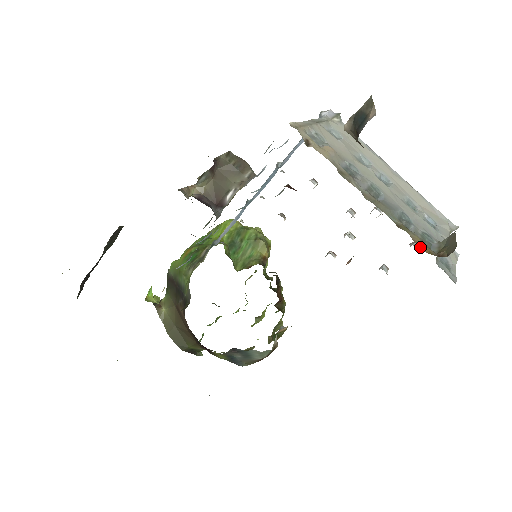
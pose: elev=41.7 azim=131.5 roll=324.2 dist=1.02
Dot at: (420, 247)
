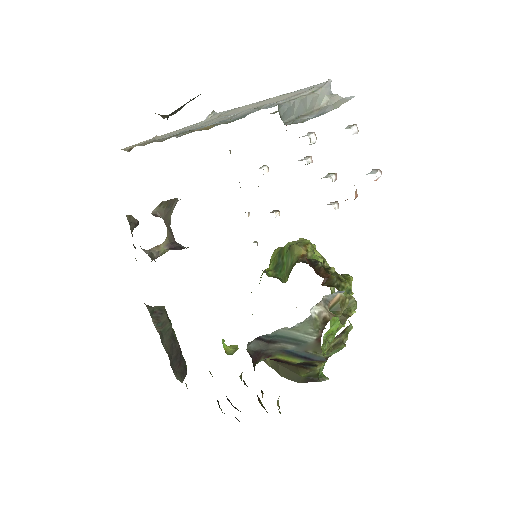
Dot at: occluded
